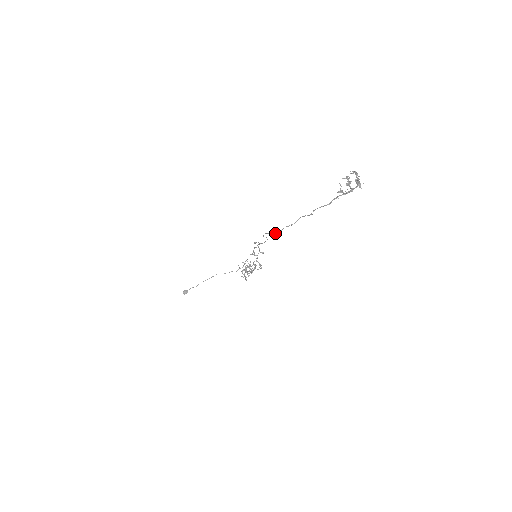
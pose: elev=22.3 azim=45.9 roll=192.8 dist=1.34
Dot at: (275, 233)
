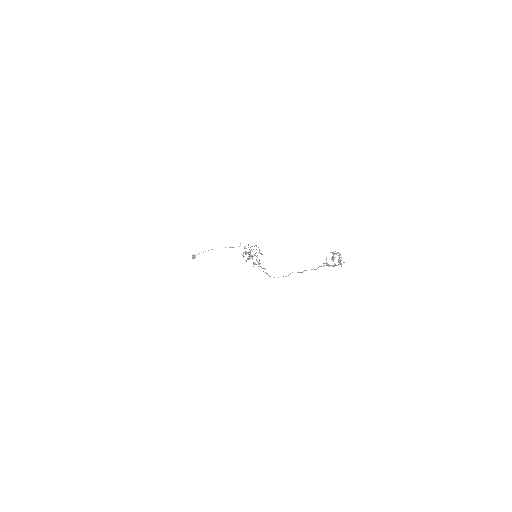
Dot at: occluded
